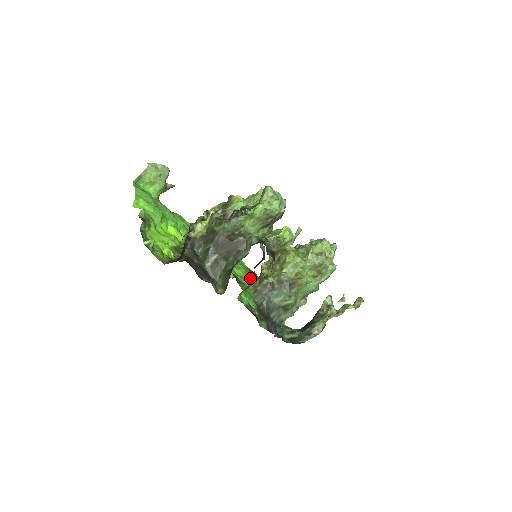
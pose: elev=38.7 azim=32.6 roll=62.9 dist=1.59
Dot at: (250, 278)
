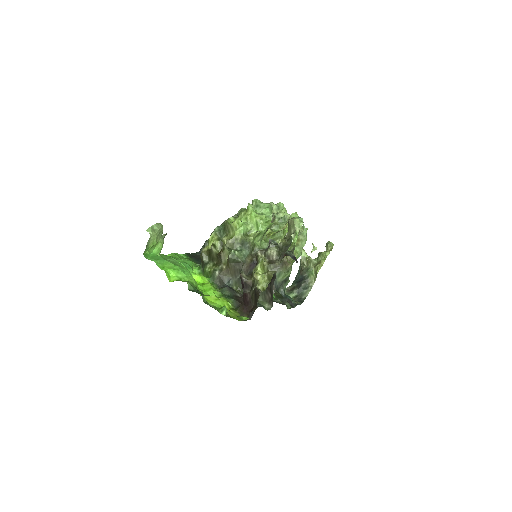
Dot at: occluded
